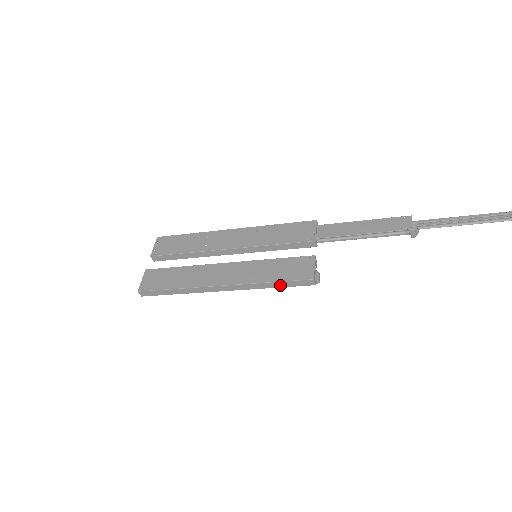
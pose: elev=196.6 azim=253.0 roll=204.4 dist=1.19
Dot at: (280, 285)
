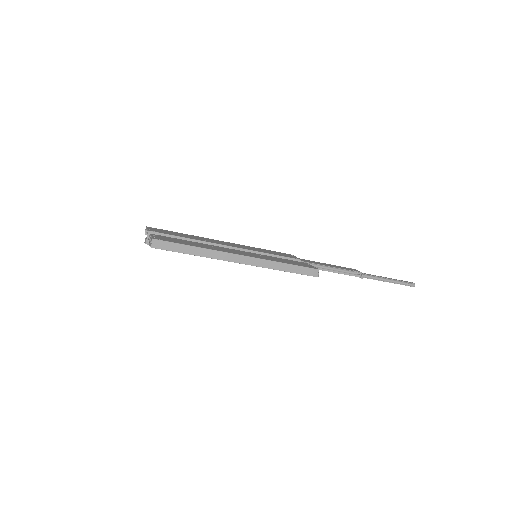
Dot at: (291, 269)
